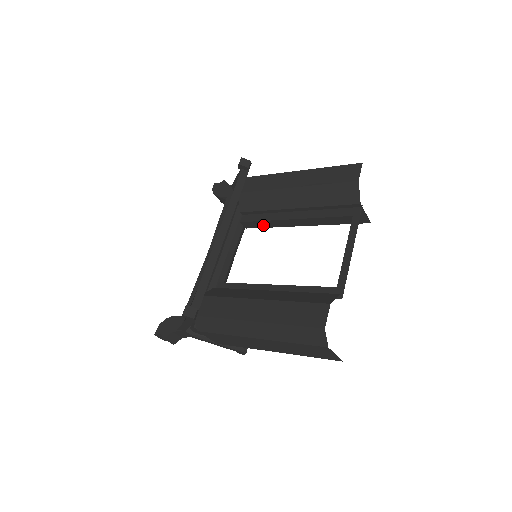
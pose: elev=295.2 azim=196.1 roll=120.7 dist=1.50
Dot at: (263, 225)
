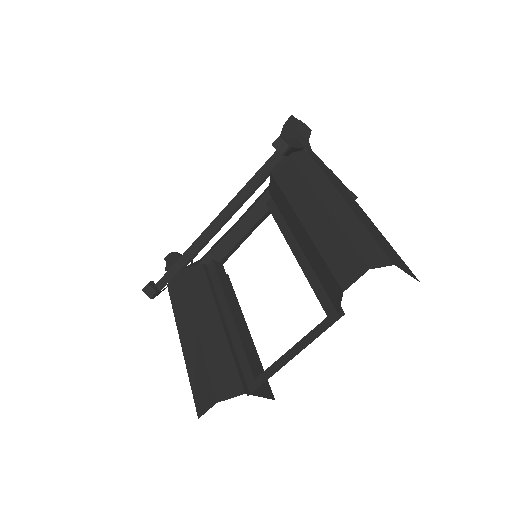
Dot at: occluded
